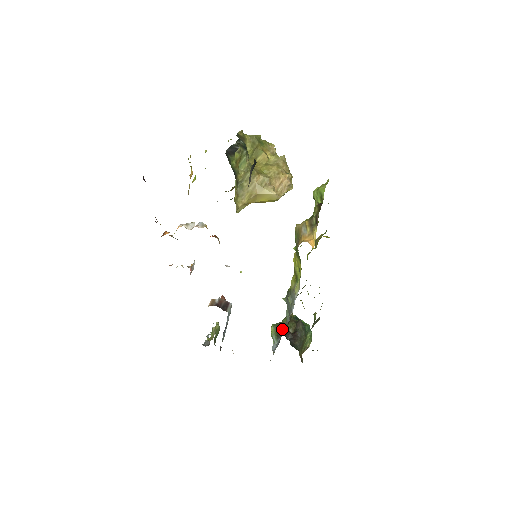
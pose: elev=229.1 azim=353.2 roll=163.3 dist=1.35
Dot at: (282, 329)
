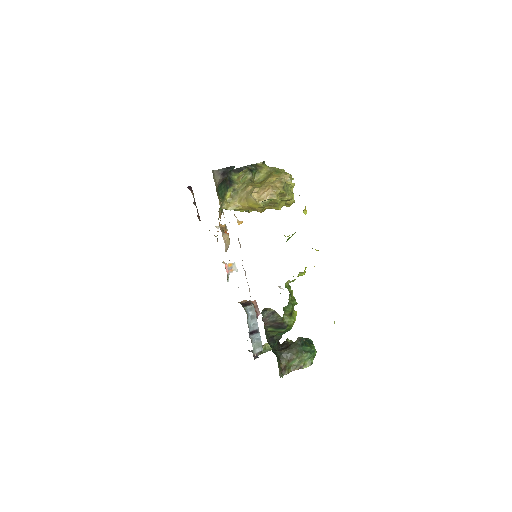
Dot at: (285, 341)
